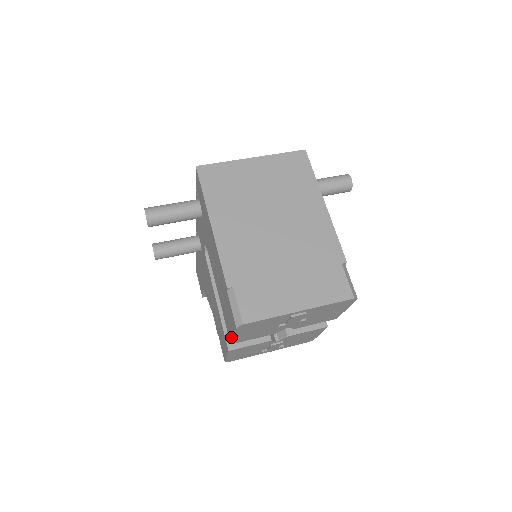
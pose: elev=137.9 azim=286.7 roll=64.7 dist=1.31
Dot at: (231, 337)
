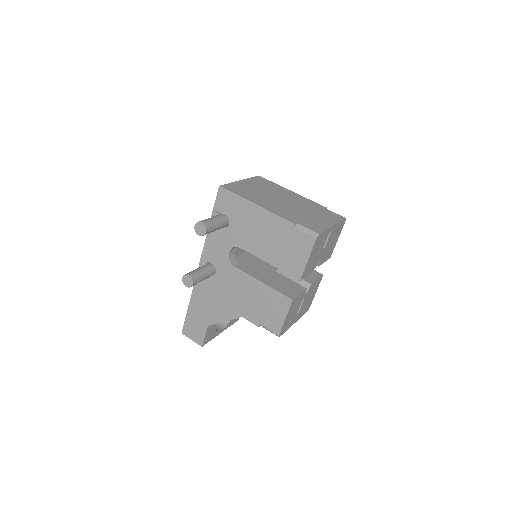
Dot at: (303, 268)
